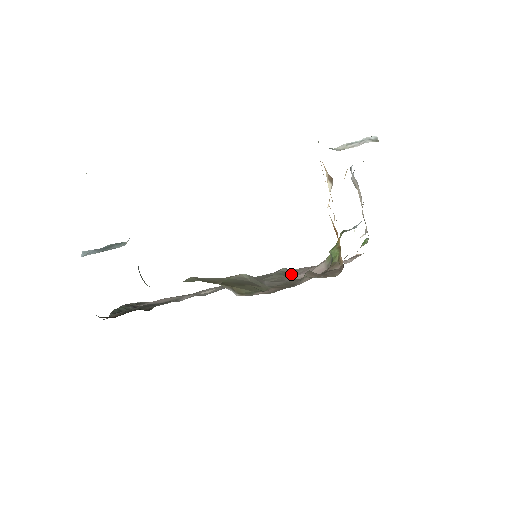
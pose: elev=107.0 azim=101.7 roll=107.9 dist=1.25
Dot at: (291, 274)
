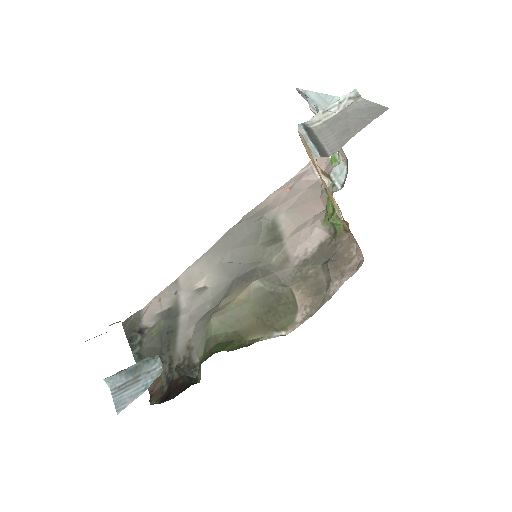
Dot at: (280, 232)
